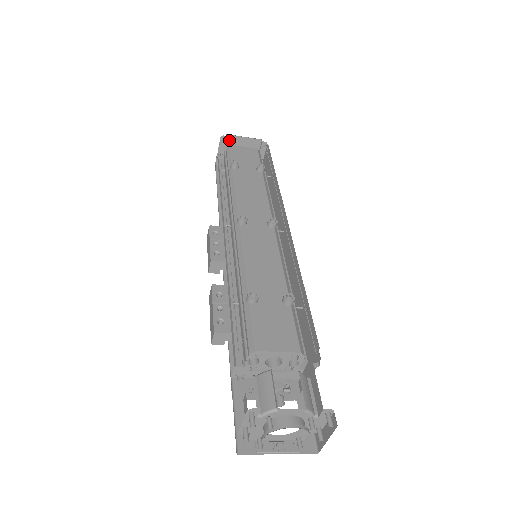
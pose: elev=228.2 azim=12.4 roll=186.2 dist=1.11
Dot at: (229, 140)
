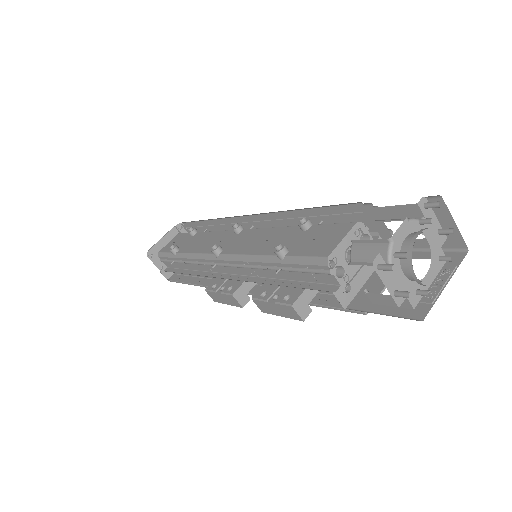
Dot at: (155, 252)
